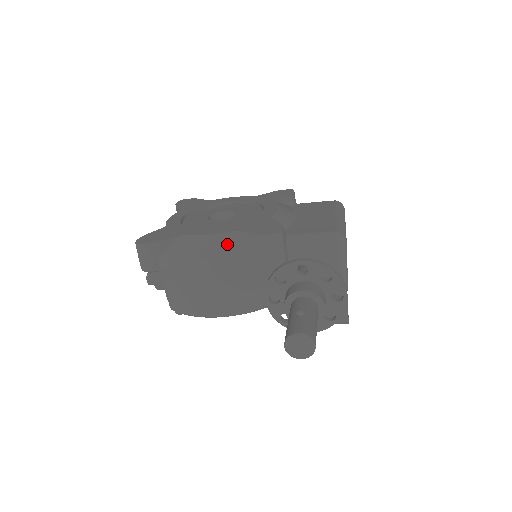
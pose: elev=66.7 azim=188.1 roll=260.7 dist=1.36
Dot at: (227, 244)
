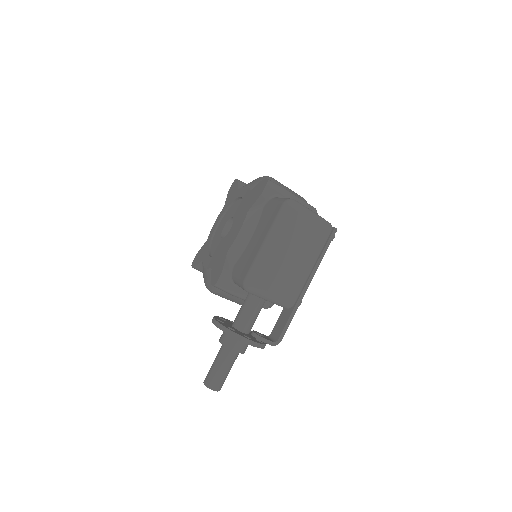
Dot at: (210, 279)
